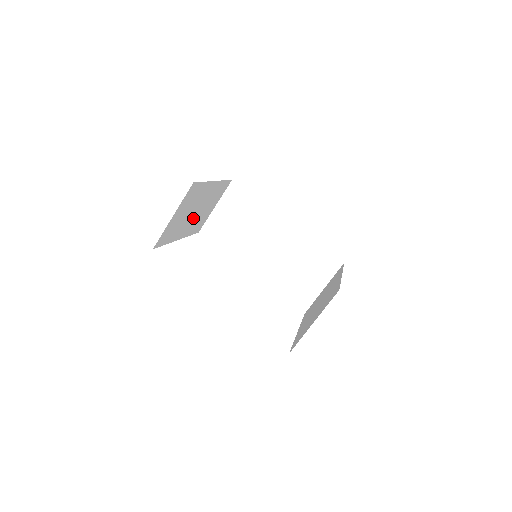
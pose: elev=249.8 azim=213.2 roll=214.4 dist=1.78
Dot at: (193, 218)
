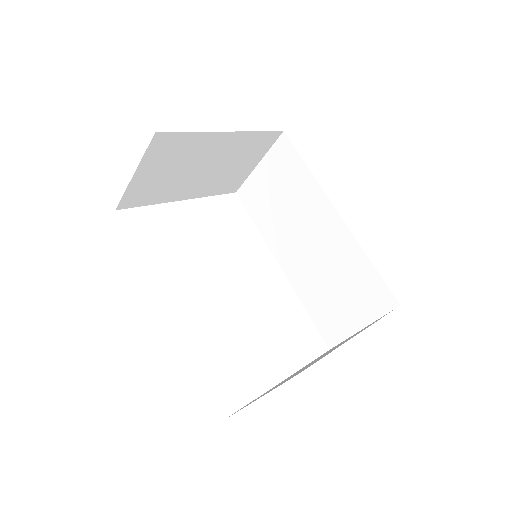
Dot at: (203, 176)
